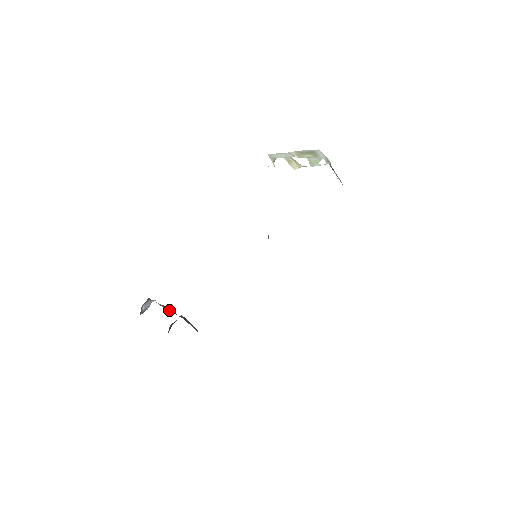
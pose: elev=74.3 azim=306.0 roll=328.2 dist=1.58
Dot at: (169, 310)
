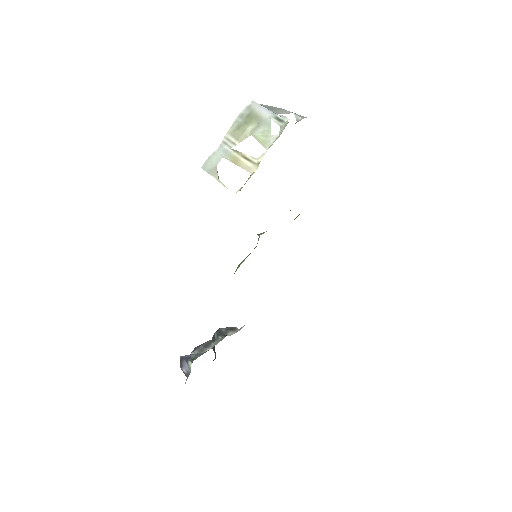
Dot at: (206, 350)
